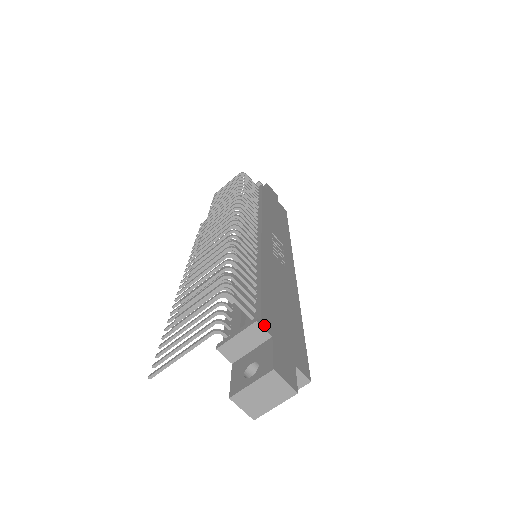
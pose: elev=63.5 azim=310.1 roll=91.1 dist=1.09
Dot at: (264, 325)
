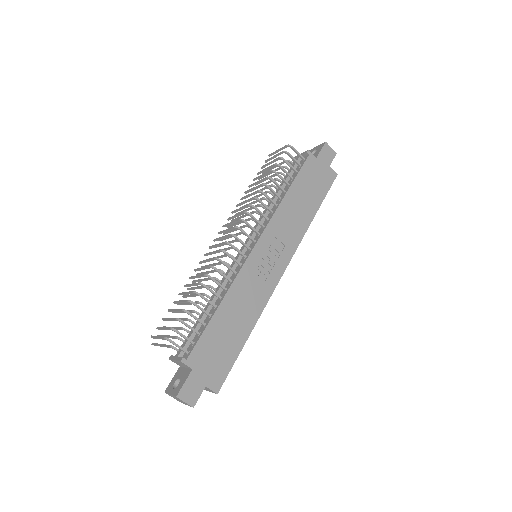
Dot at: (188, 362)
